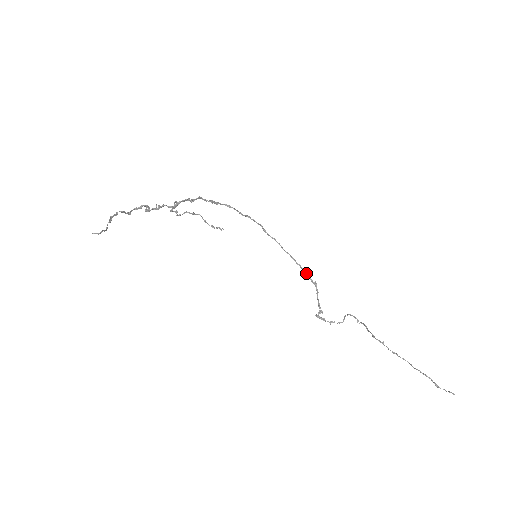
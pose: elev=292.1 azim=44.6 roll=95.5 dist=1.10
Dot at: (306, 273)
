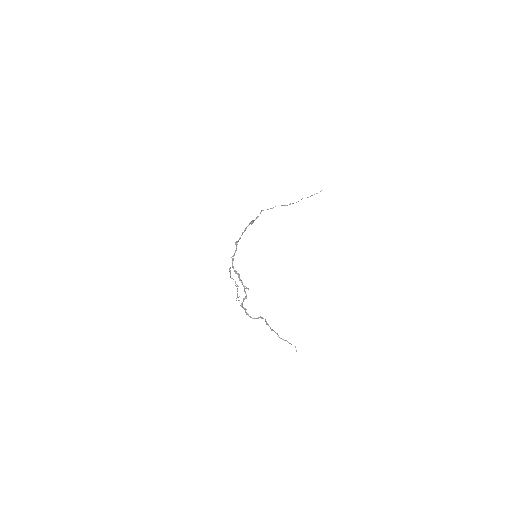
Dot at: occluded
